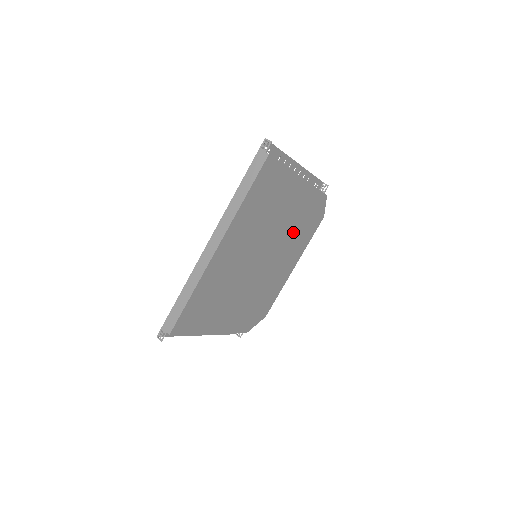
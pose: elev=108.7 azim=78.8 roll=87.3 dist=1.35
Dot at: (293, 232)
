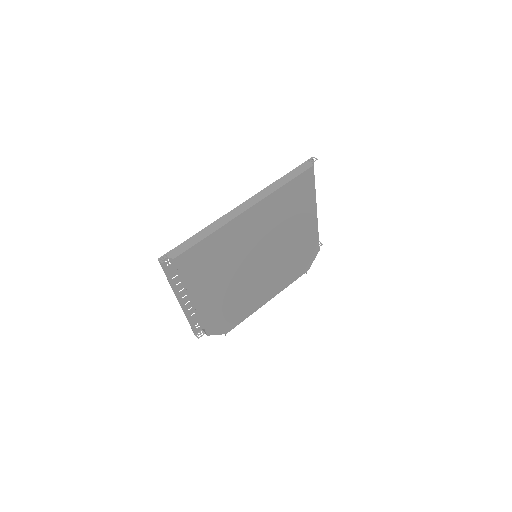
Dot at: (287, 259)
